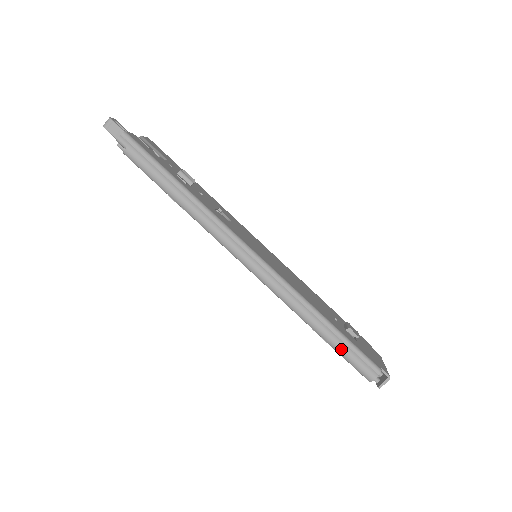
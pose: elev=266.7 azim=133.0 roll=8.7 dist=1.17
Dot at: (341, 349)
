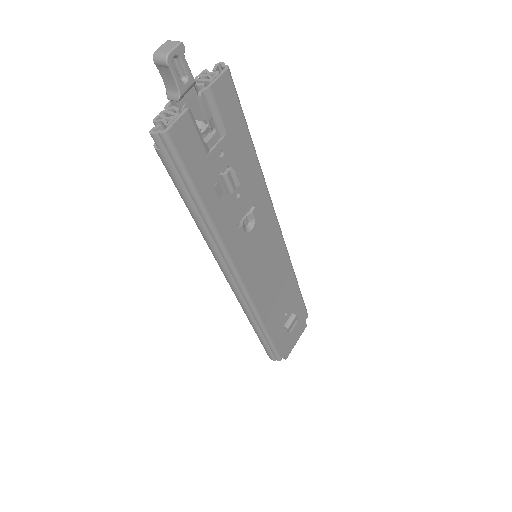
Dot at: (262, 344)
